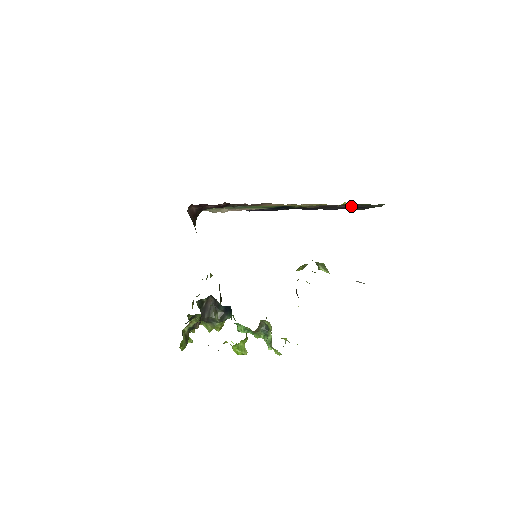
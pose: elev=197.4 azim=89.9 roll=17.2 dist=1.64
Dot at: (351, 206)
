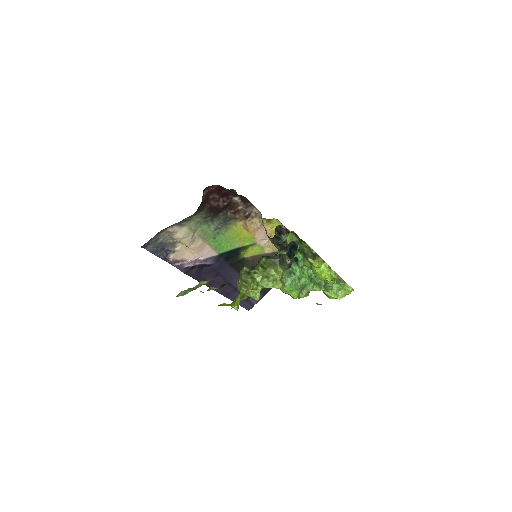
Dot at: occluded
